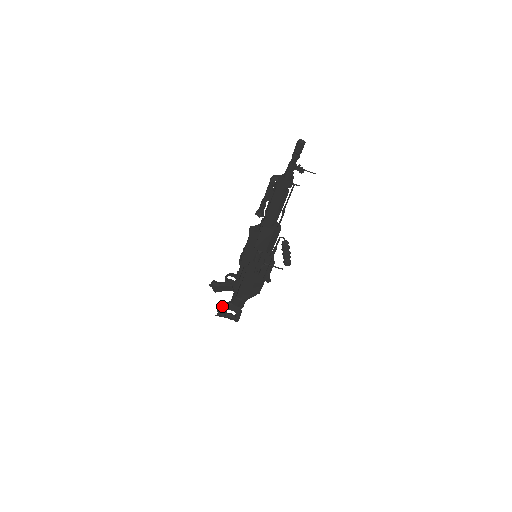
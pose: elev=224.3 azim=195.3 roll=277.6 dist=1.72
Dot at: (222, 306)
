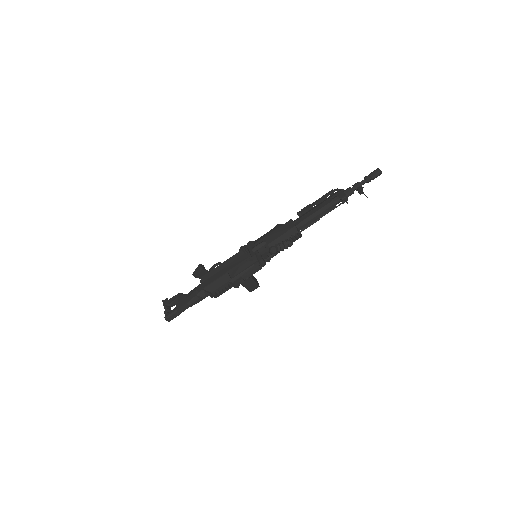
Dot at: occluded
